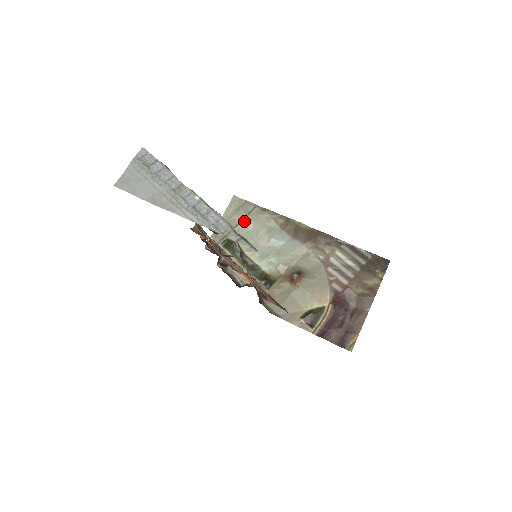
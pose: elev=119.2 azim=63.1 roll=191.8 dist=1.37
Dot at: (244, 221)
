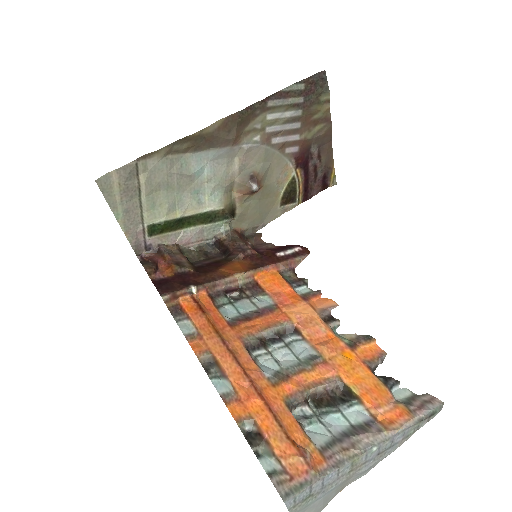
Dot at: (144, 193)
